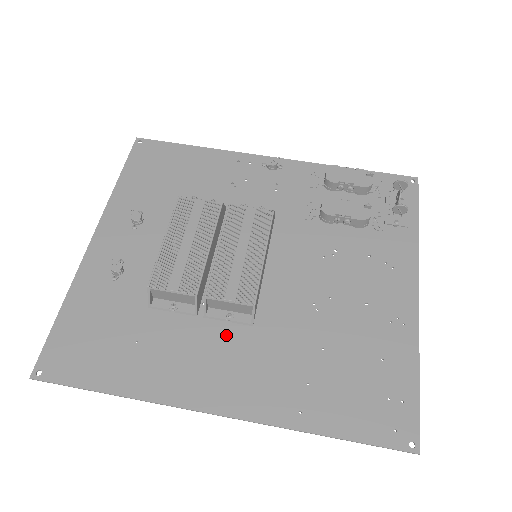
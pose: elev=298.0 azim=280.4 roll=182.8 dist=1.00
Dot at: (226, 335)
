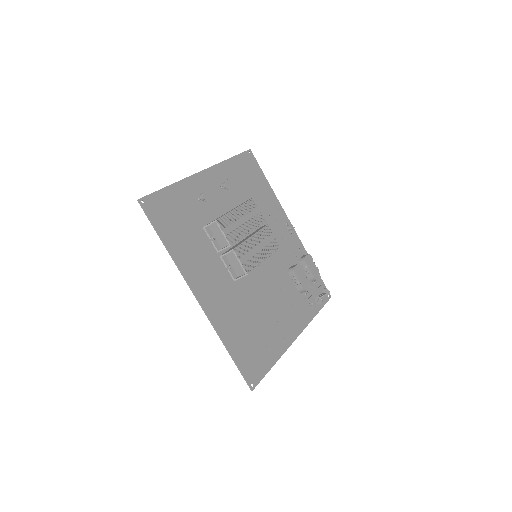
Dot at: (222, 273)
